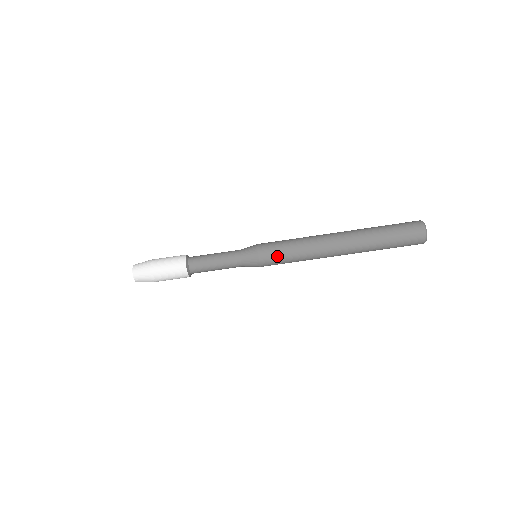
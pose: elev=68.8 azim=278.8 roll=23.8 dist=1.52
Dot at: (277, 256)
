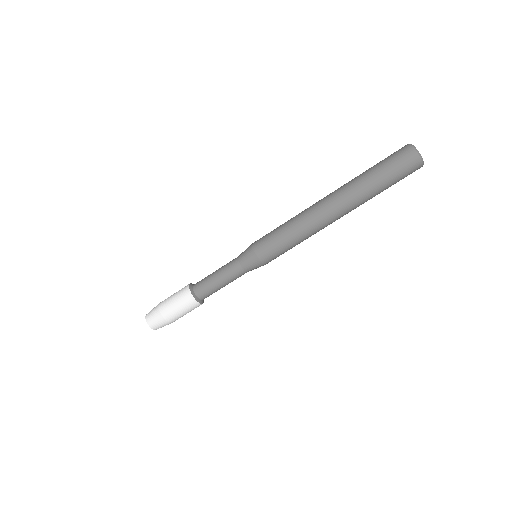
Dot at: (274, 246)
